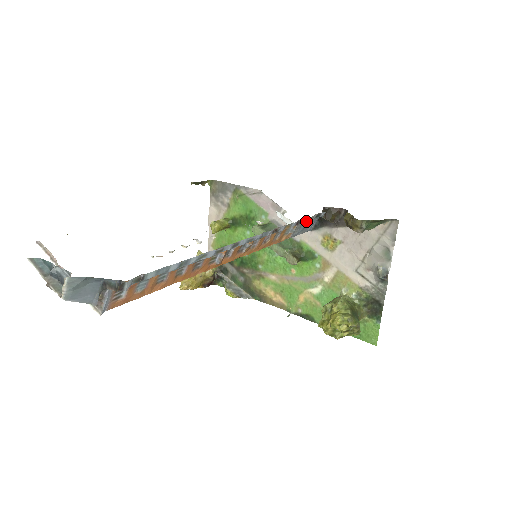
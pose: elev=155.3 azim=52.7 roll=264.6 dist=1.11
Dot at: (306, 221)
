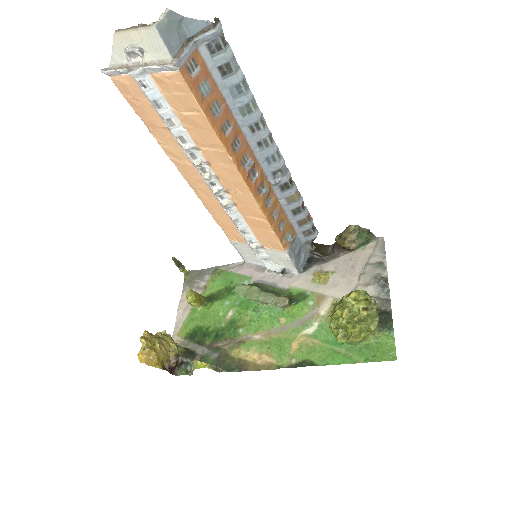
Dot at: (307, 217)
